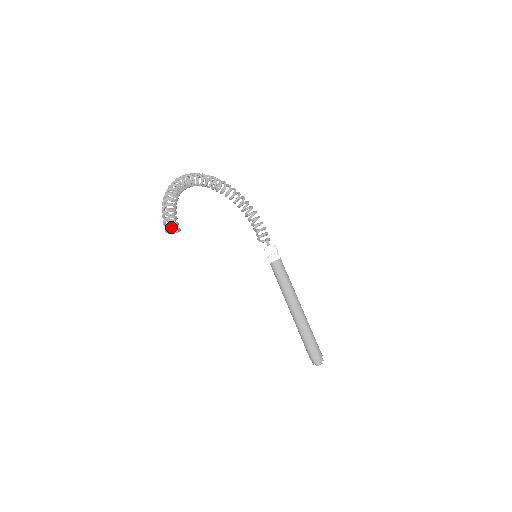
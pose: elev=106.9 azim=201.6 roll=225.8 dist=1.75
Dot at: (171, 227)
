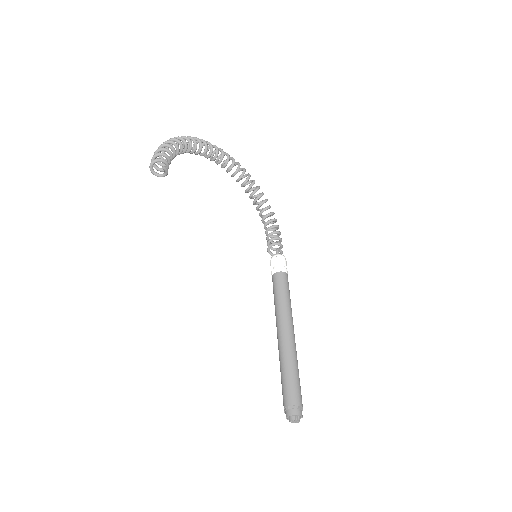
Dot at: (160, 170)
